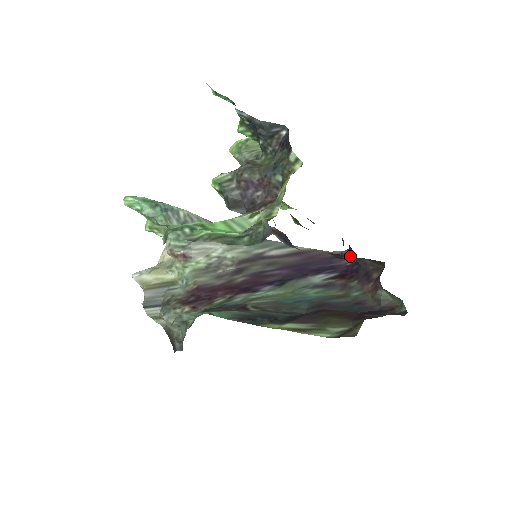
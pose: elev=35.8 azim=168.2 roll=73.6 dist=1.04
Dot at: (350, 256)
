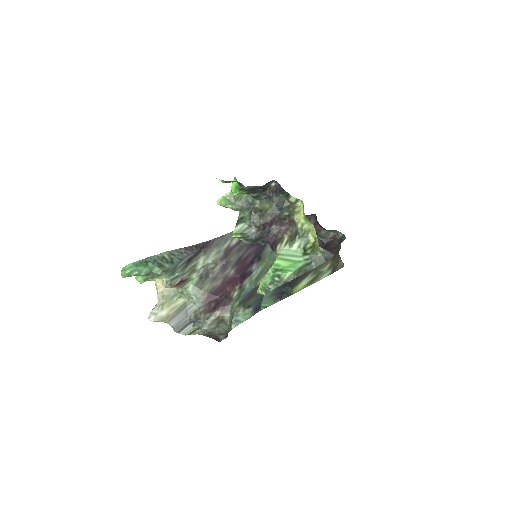
Dot at: occluded
